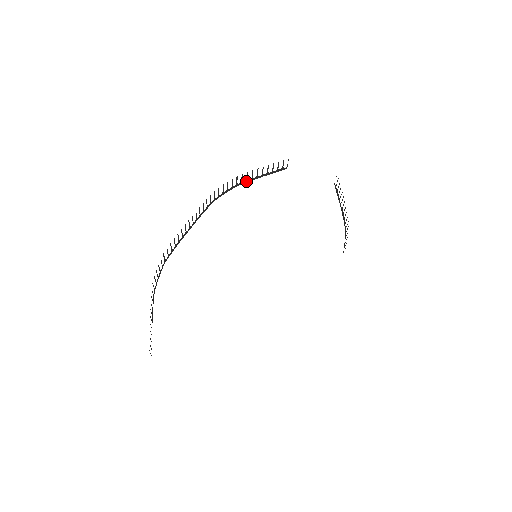
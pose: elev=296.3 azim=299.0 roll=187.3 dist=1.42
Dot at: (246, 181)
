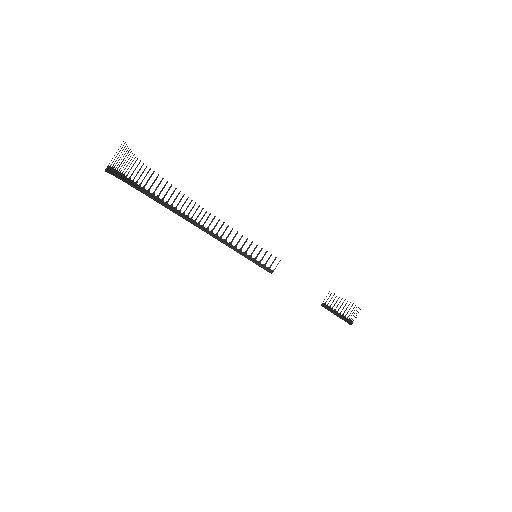
Dot at: (234, 248)
